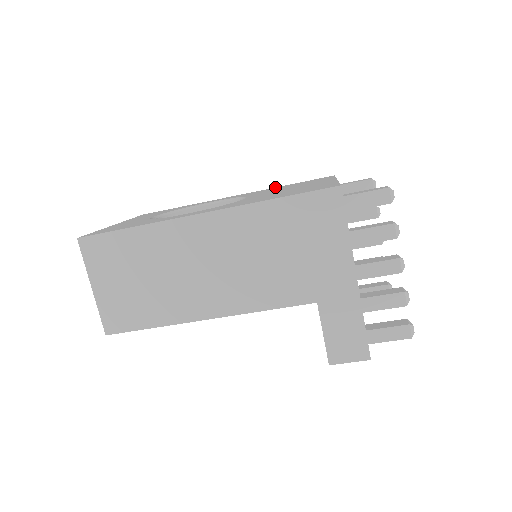
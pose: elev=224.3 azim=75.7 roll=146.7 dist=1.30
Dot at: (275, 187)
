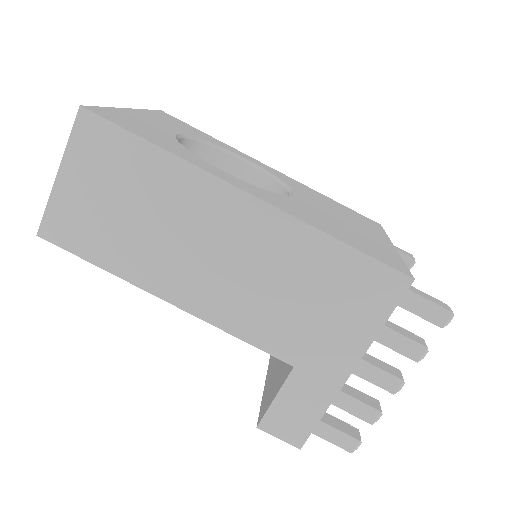
Dot at: occluded
